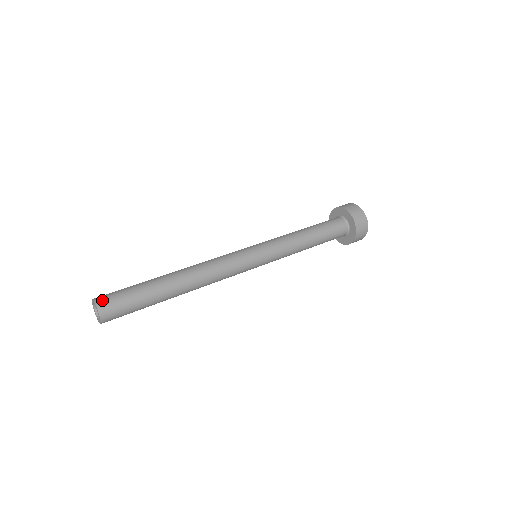
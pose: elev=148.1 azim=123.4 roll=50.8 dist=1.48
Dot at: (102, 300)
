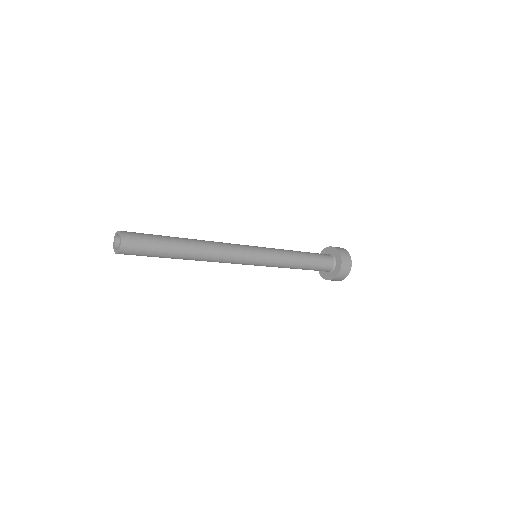
Dot at: (125, 231)
